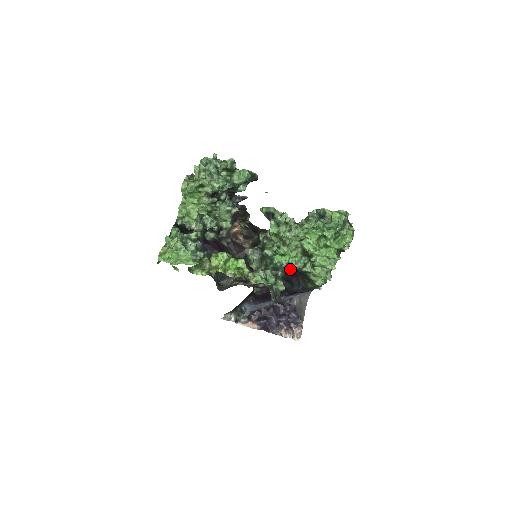
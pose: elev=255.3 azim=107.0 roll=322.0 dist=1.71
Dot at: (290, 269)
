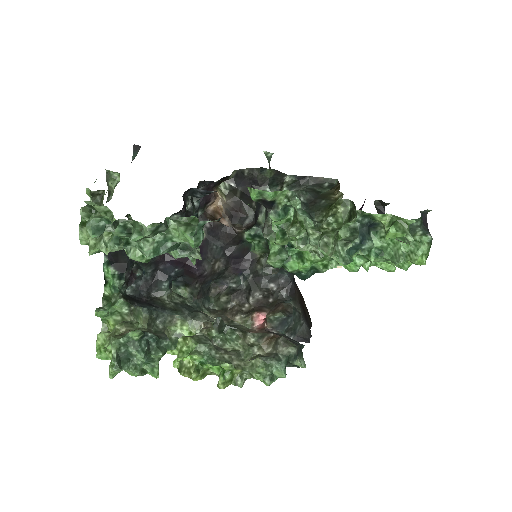
Dot at: (315, 272)
